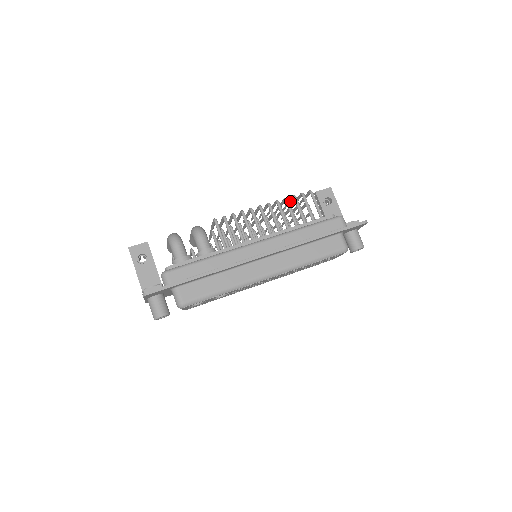
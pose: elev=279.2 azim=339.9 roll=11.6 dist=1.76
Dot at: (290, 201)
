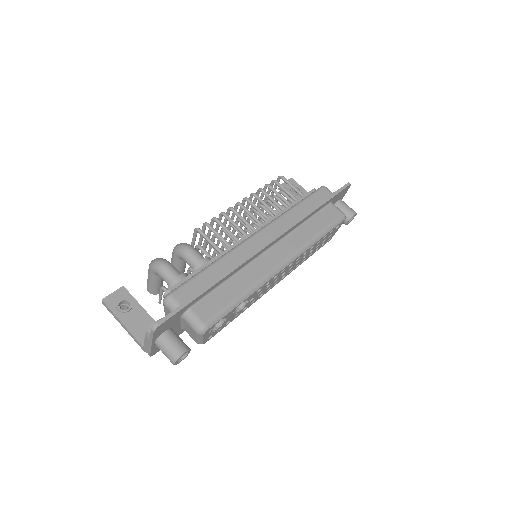
Dot at: (263, 195)
